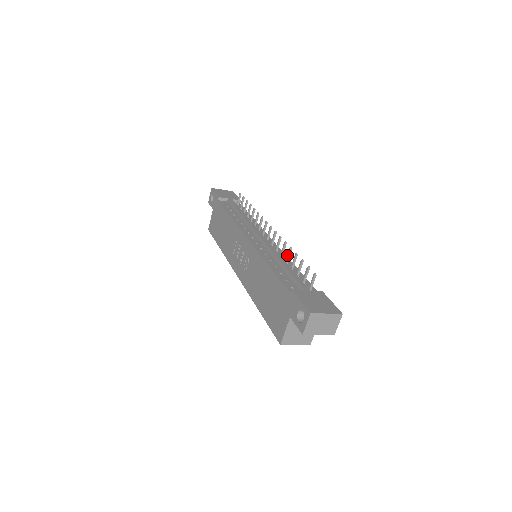
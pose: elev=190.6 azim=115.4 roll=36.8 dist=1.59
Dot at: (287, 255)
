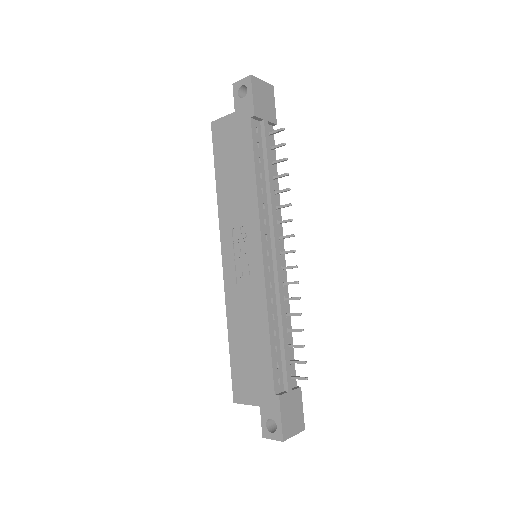
Dot at: (292, 314)
